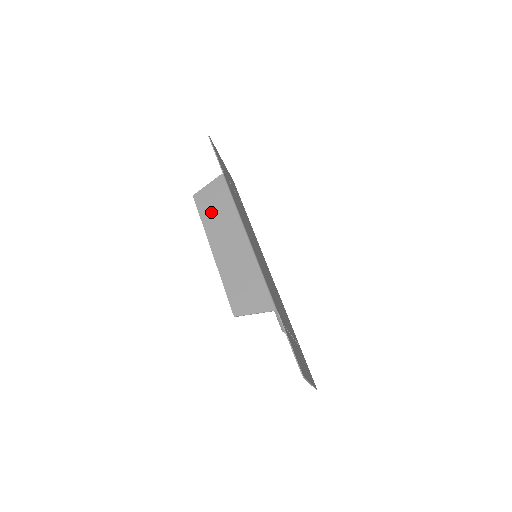
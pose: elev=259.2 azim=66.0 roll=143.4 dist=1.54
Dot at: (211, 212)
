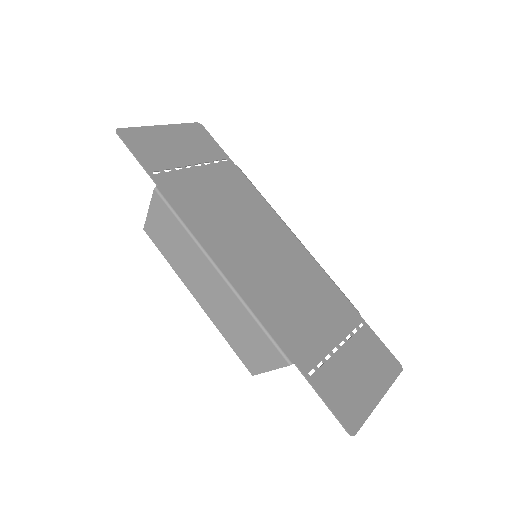
Dot at: (170, 248)
